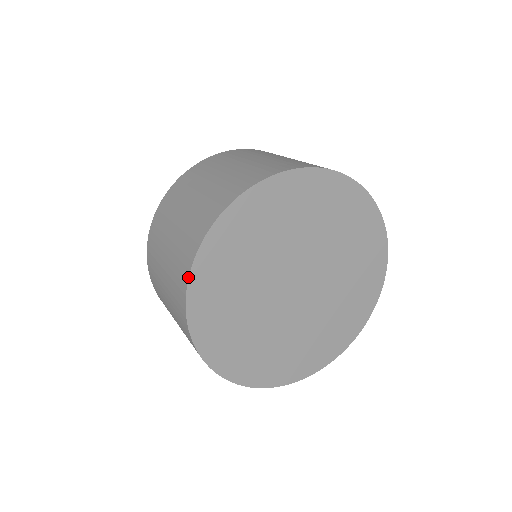
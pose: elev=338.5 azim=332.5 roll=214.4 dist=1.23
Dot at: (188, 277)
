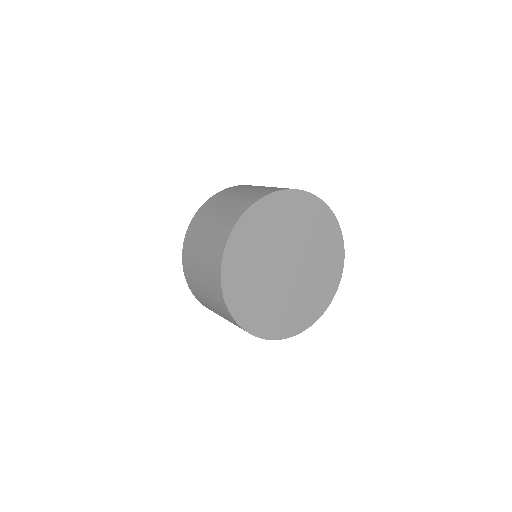
Dot at: (223, 253)
